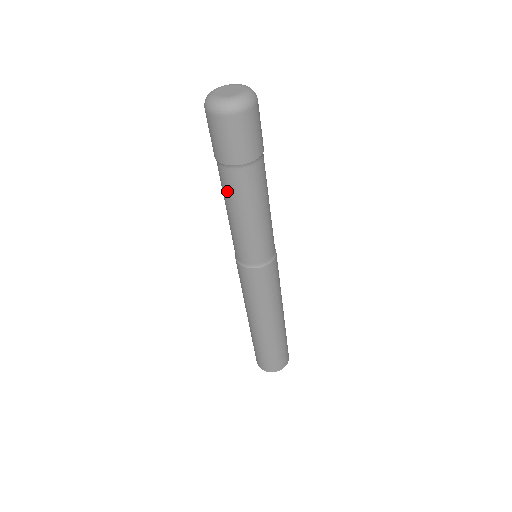
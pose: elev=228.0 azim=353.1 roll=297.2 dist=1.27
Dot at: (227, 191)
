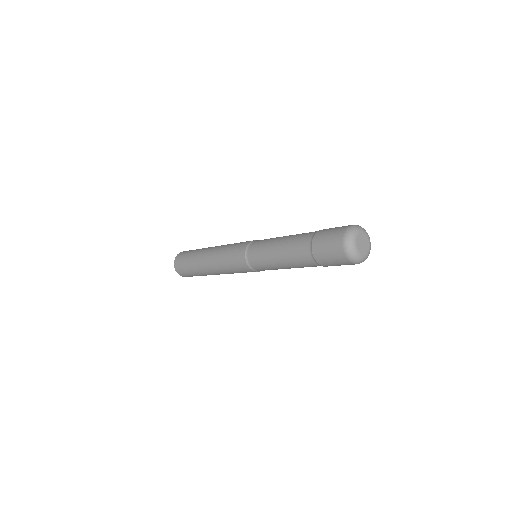
Dot at: (298, 261)
